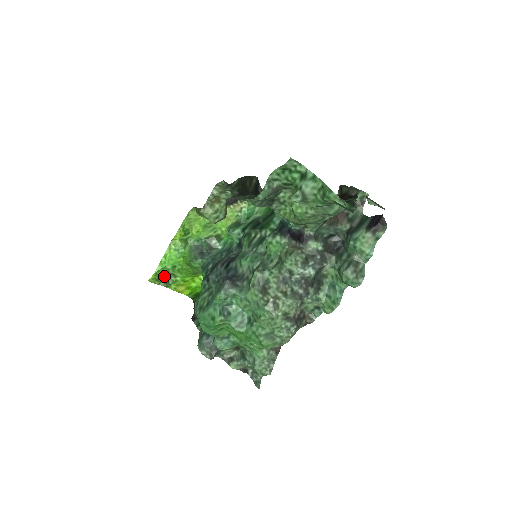
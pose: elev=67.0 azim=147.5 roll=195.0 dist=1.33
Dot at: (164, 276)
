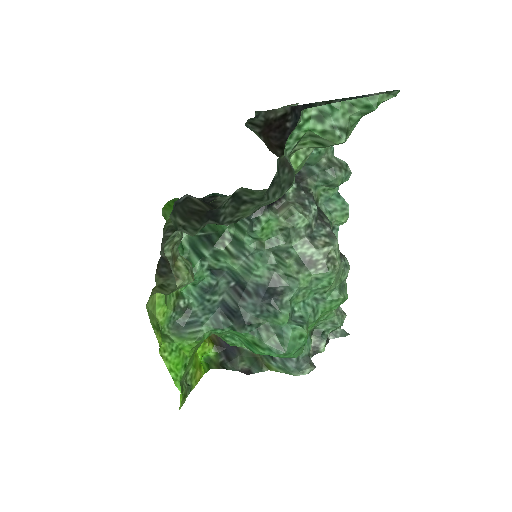
Dot at: (183, 386)
